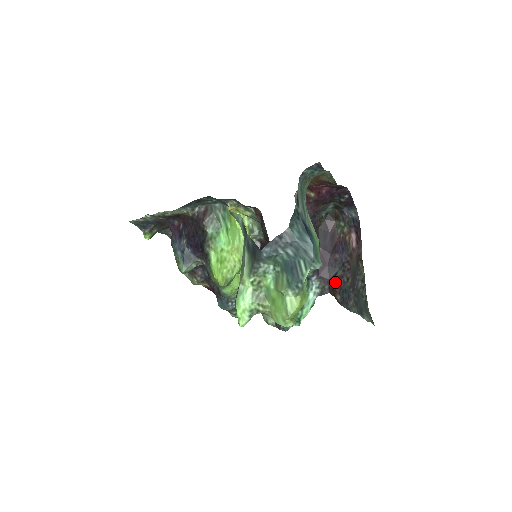
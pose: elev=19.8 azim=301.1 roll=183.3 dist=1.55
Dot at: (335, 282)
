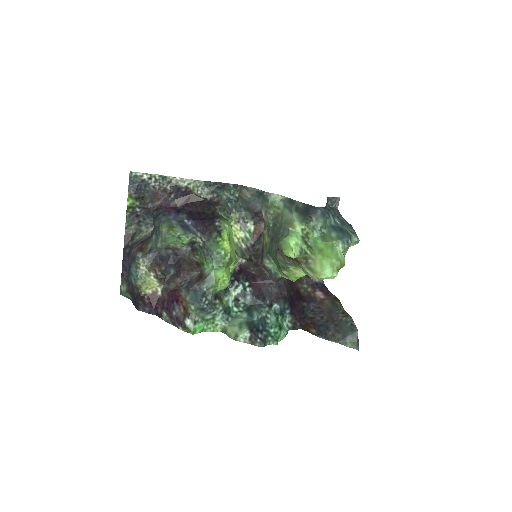
Dot at: (308, 320)
